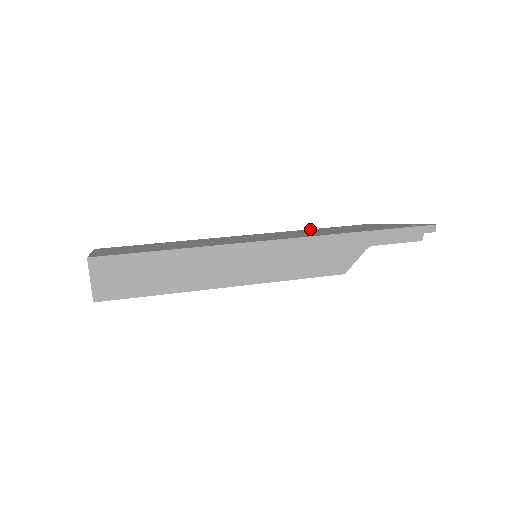
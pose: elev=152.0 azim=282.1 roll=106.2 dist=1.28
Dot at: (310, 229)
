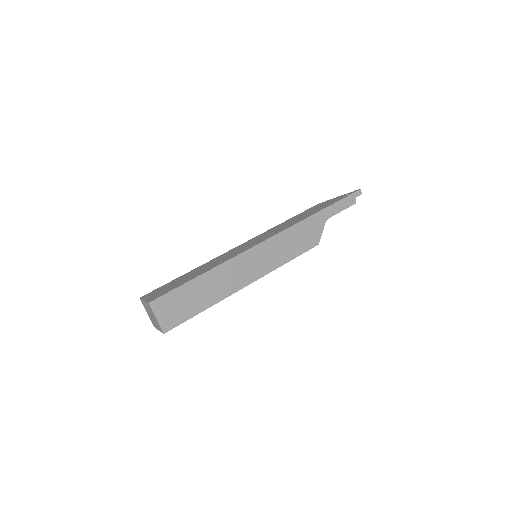
Dot at: occluded
